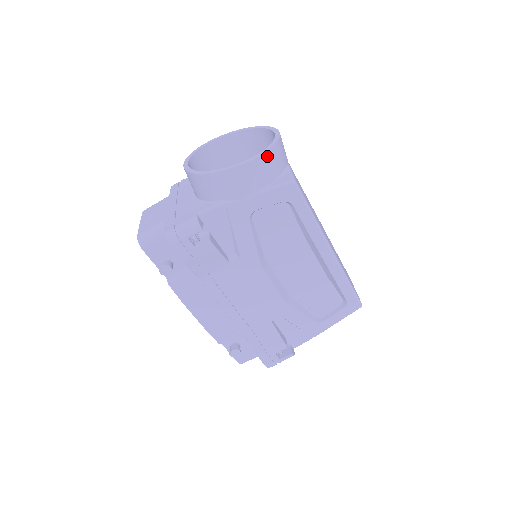
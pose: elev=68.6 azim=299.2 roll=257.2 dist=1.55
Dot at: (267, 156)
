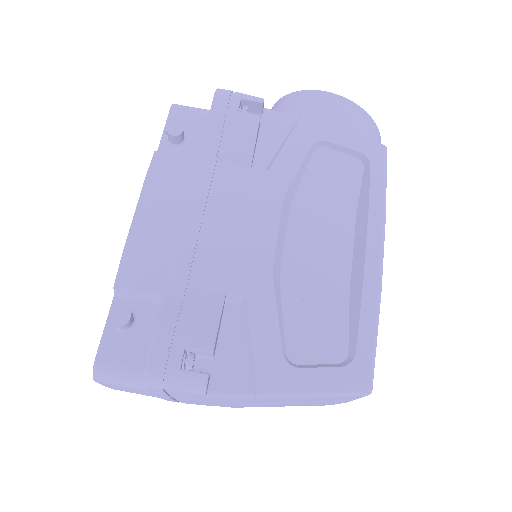
Dot at: (369, 121)
